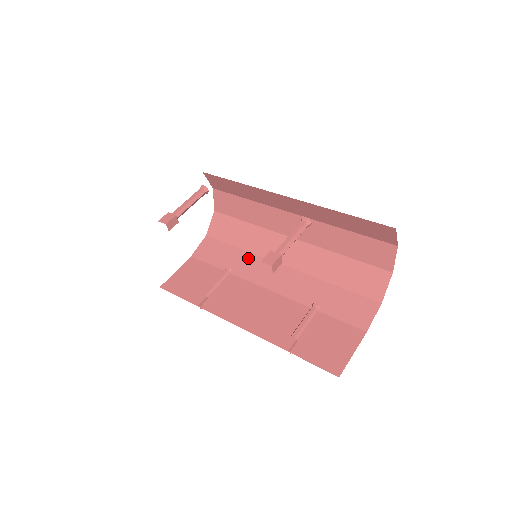
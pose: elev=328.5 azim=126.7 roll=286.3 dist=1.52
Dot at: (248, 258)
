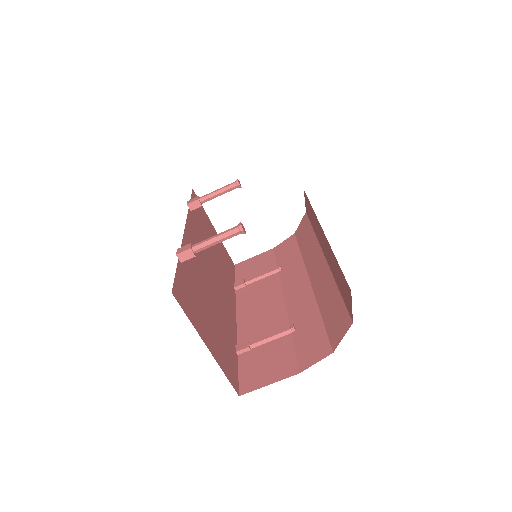
Dot at: (297, 263)
